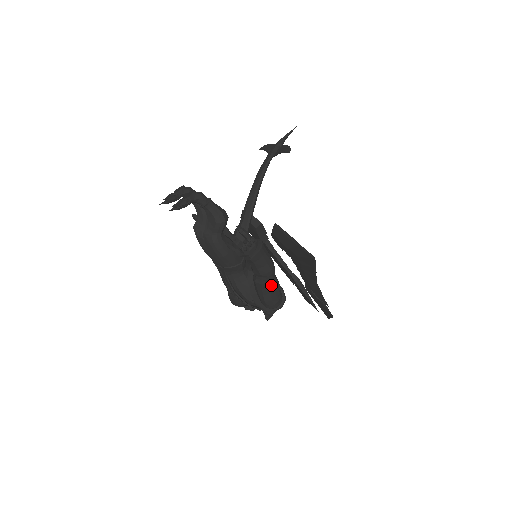
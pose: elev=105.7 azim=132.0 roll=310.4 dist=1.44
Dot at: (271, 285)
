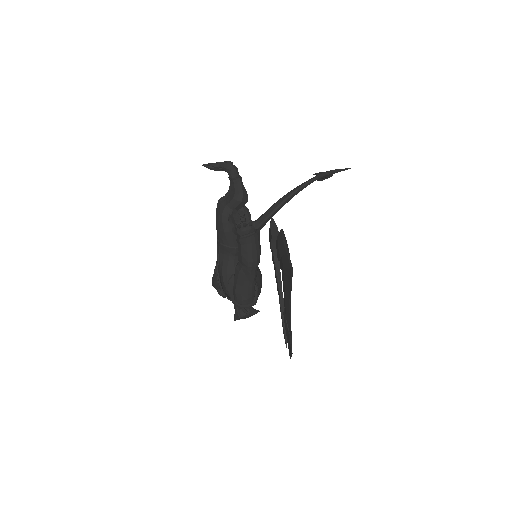
Dot at: (247, 278)
